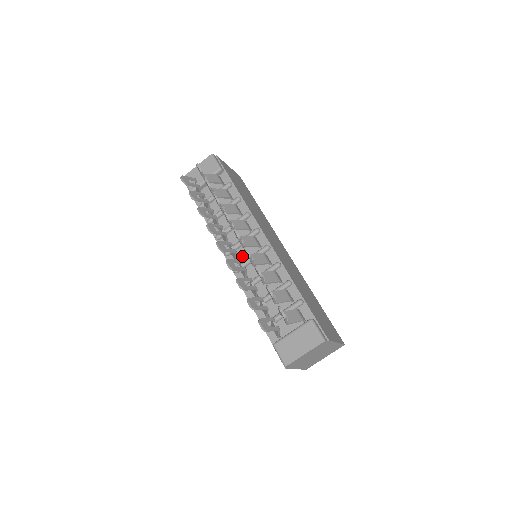
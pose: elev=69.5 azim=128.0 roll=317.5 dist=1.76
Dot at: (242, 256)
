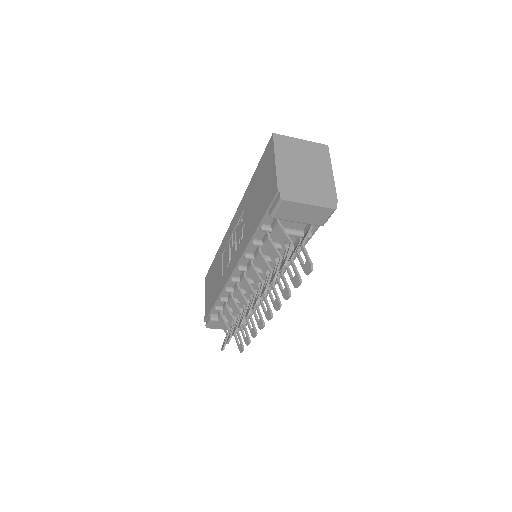
Dot at: (249, 275)
